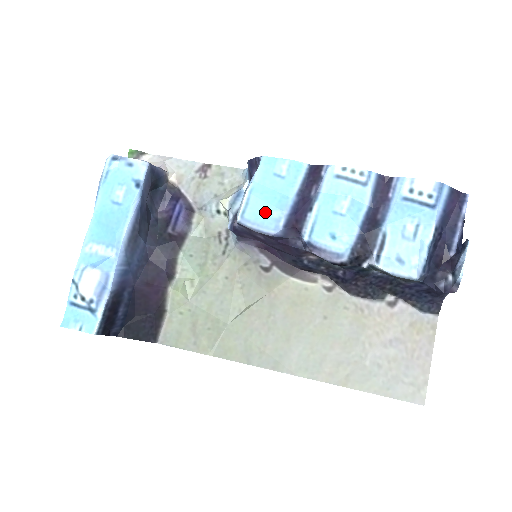
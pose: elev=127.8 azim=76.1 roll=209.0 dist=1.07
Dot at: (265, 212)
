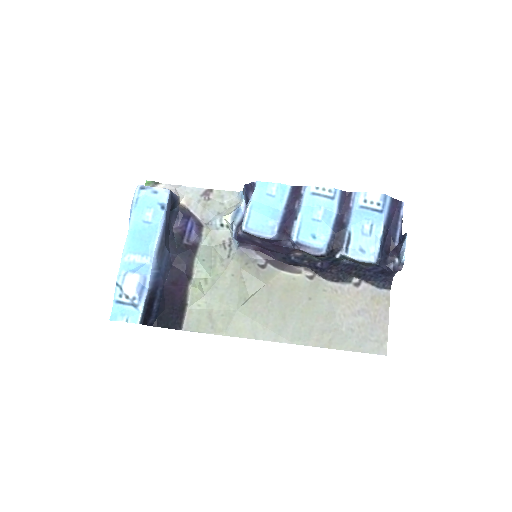
Dot at: (263, 222)
